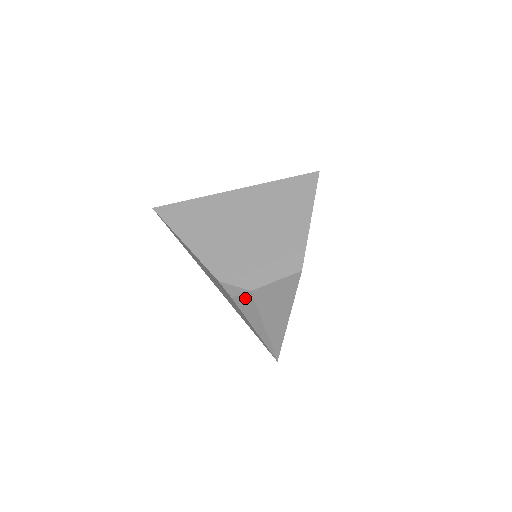
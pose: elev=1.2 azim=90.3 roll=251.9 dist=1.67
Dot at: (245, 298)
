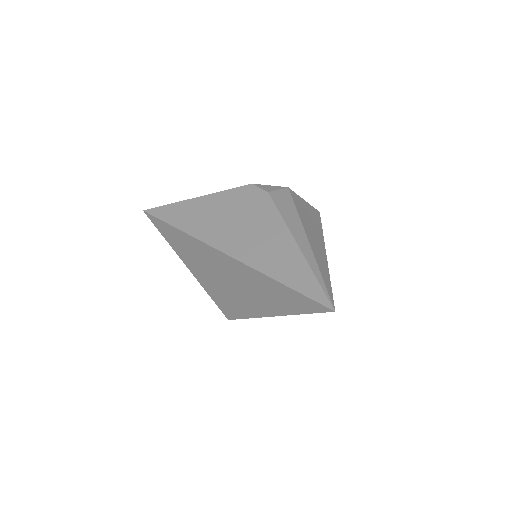
Dot at: (282, 195)
